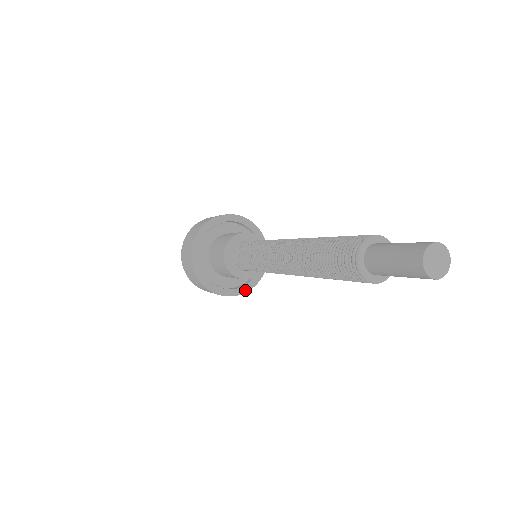
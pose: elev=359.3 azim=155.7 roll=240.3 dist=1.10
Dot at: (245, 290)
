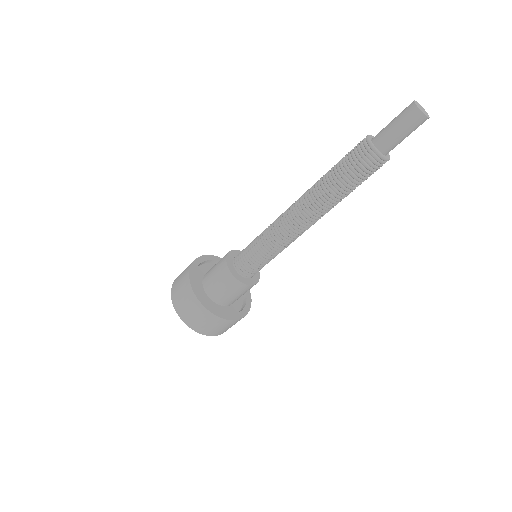
Dot at: (245, 313)
